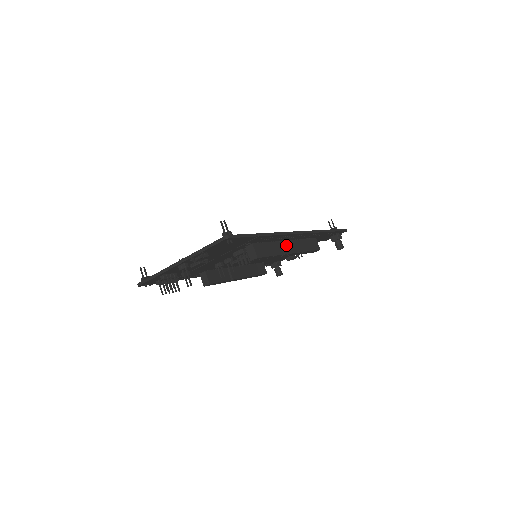
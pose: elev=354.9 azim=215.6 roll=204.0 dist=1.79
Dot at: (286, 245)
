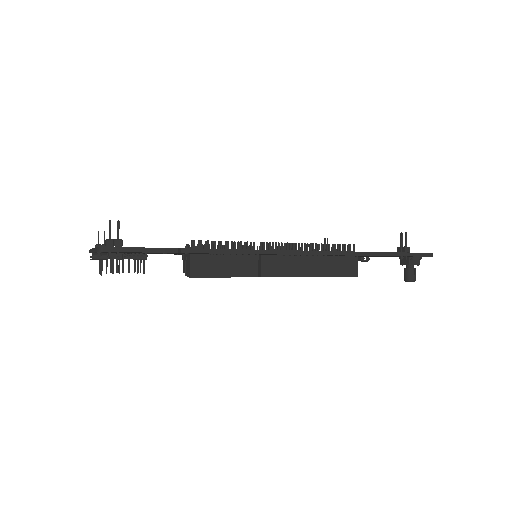
Dot at: (273, 262)
